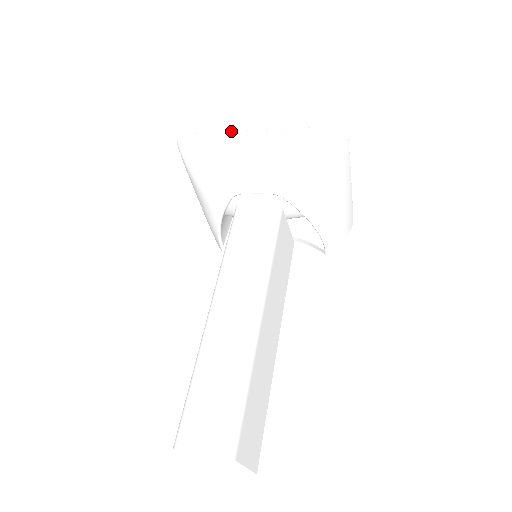
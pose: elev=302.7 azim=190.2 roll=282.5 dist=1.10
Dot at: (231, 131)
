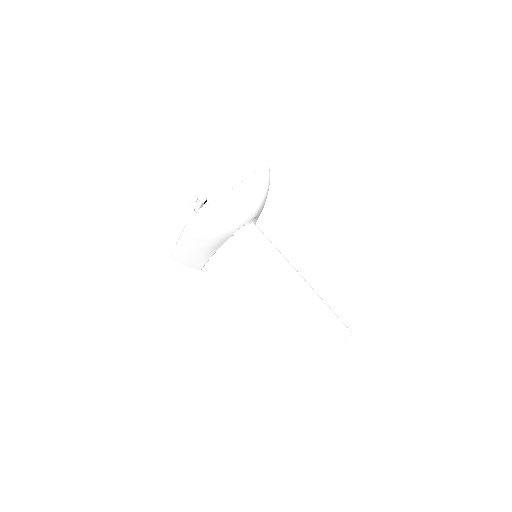
Dot at: (221, 197)
